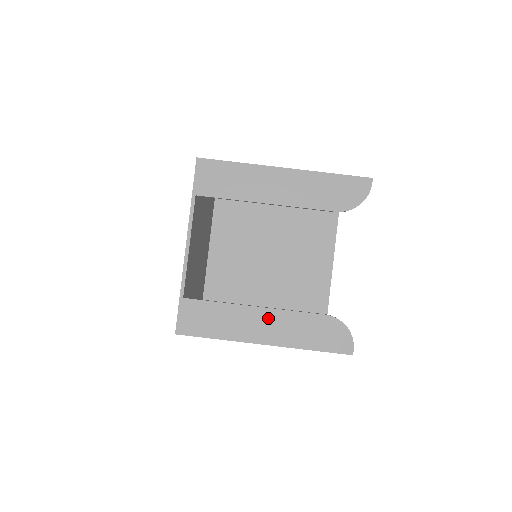
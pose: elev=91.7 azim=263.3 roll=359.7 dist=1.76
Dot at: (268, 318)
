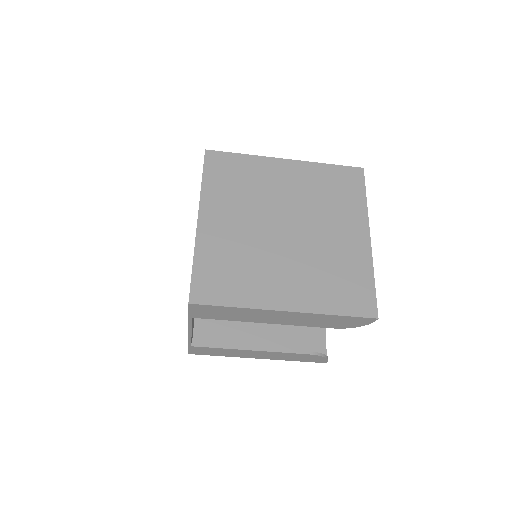
Dot at: (262, 353)
